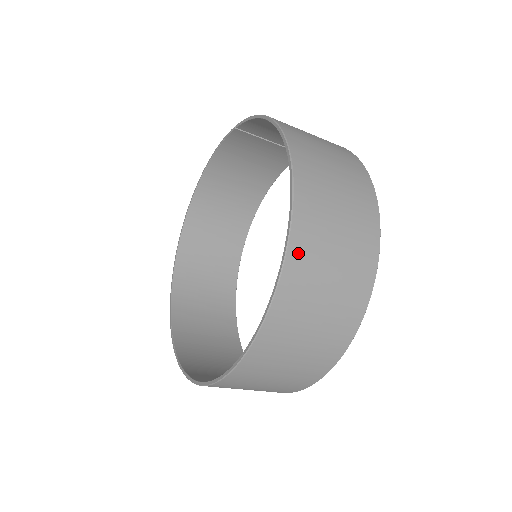
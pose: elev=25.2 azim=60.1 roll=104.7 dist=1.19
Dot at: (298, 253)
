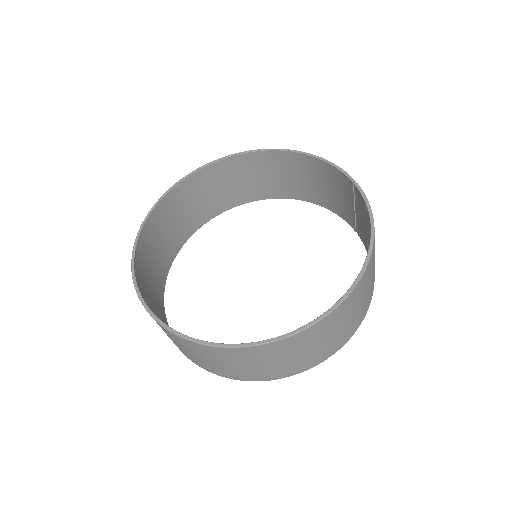
Dot at: (281, 345)
